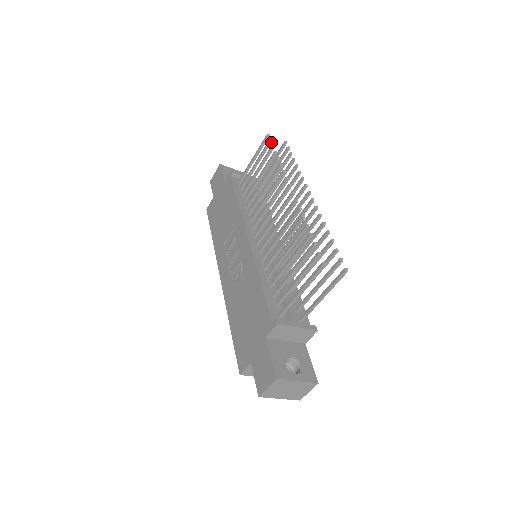
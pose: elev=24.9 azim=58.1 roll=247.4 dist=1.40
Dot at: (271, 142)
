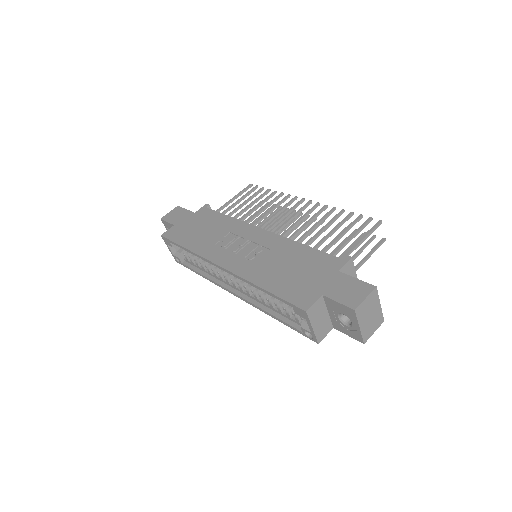
Dot at: (257, 187)
